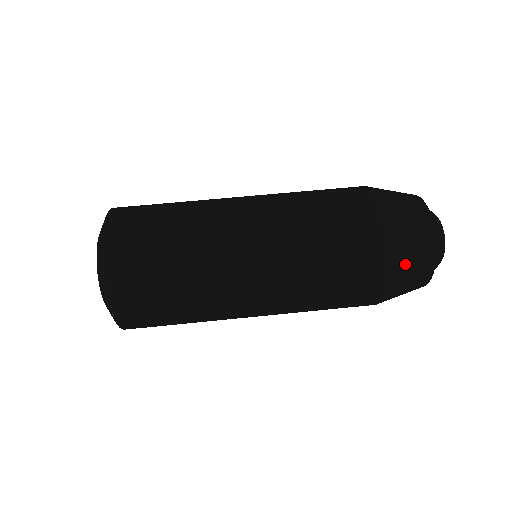
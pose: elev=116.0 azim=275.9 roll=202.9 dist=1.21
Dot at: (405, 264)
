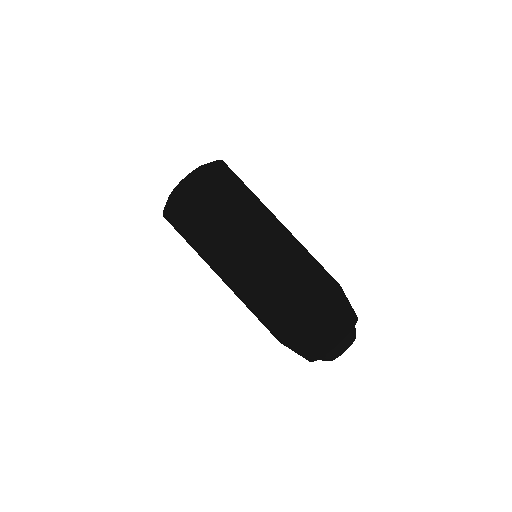
Dot at: (312, 335)
